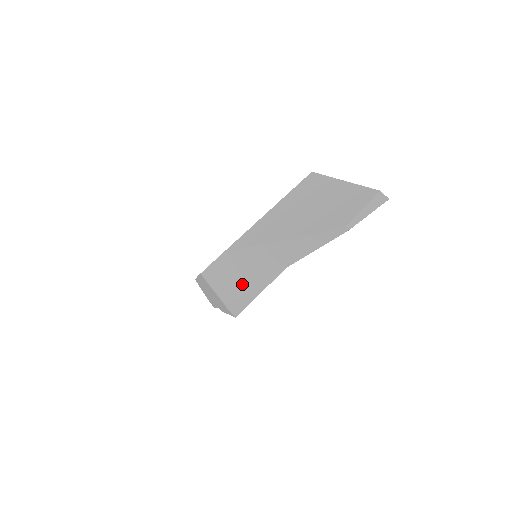
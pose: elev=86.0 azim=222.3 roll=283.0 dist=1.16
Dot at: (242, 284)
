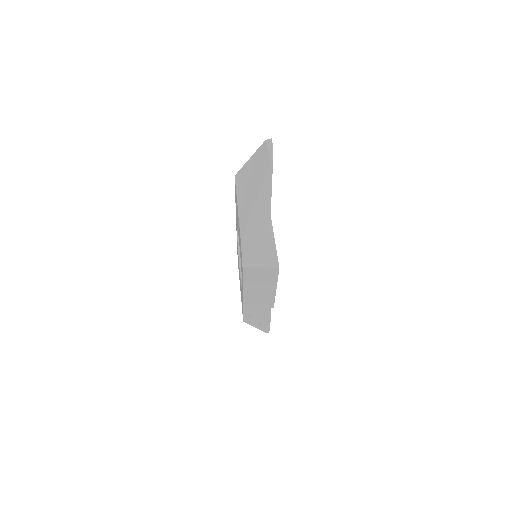
Dot at: (264, 244)
